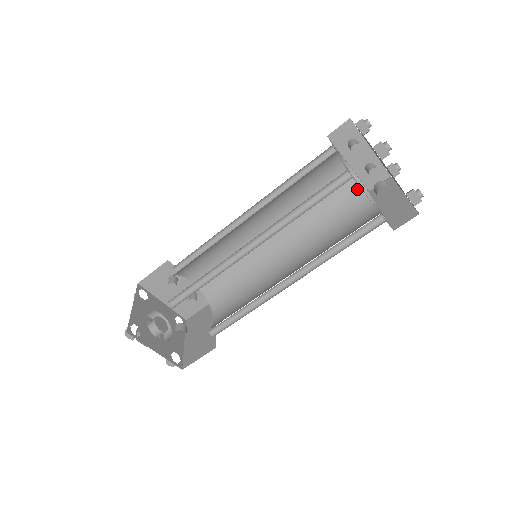
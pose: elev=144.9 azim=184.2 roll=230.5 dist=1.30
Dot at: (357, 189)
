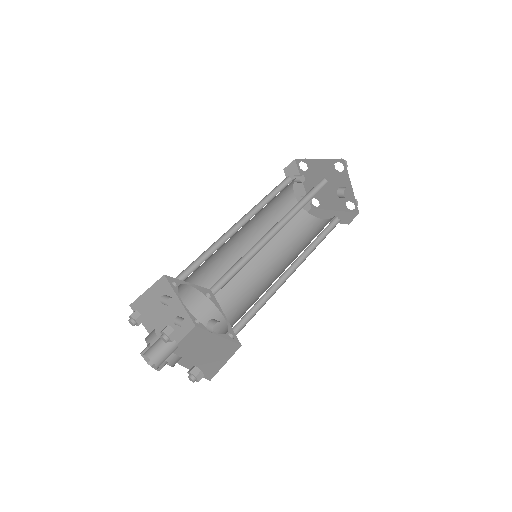
Dot at: (301, 212)
